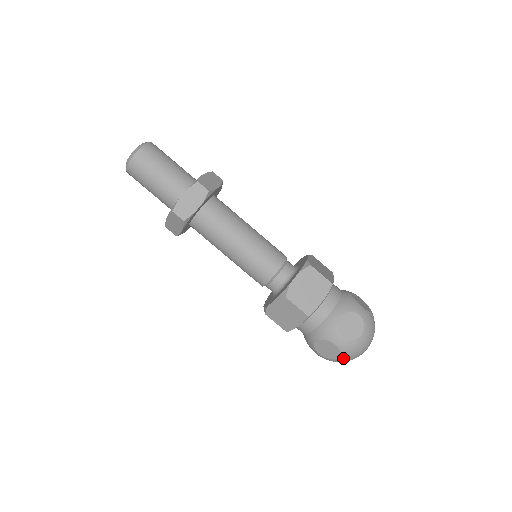
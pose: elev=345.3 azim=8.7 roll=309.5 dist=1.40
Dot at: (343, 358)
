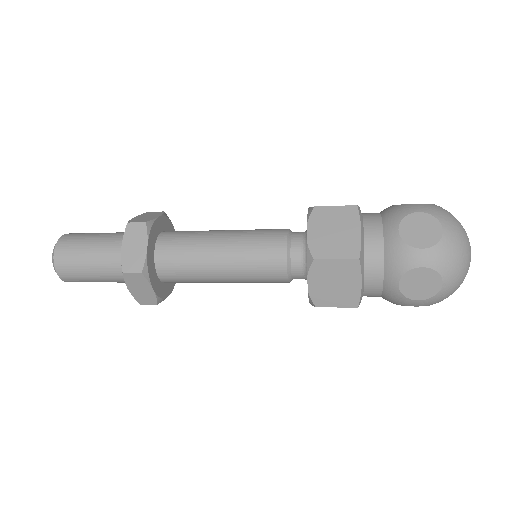
Dot at: occluded
